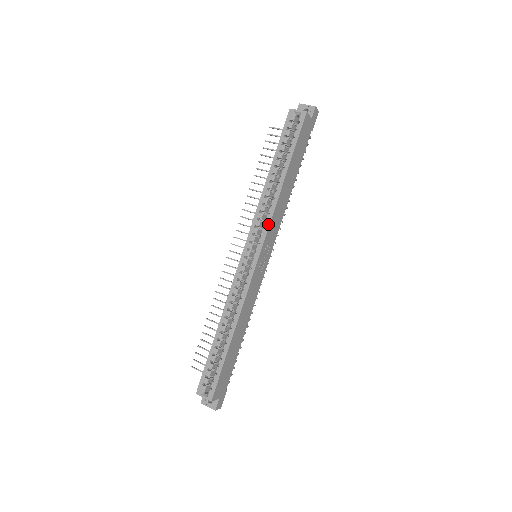
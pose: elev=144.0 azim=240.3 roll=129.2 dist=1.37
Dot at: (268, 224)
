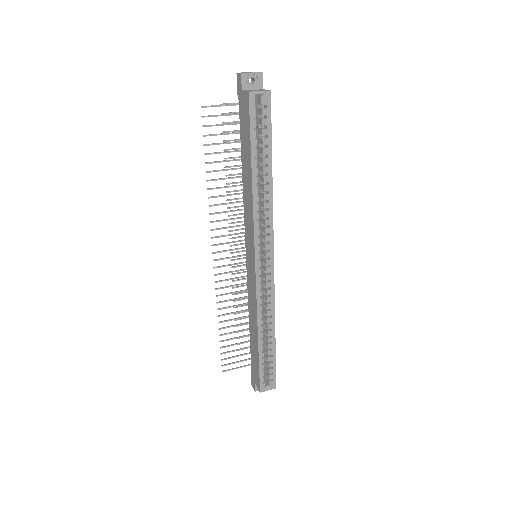
Dot at: (272, 228)
